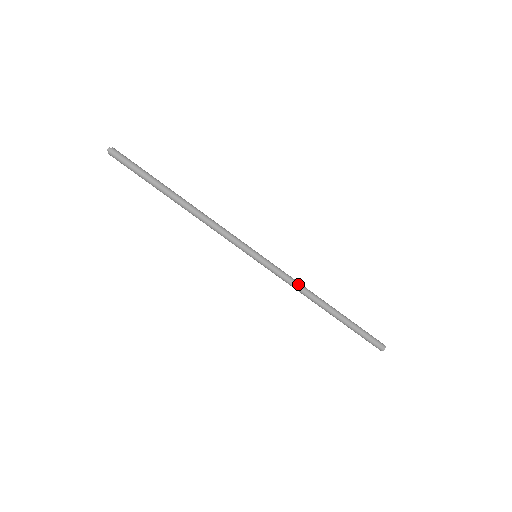
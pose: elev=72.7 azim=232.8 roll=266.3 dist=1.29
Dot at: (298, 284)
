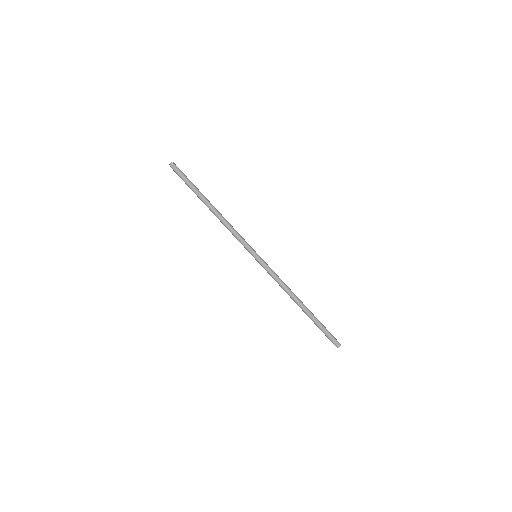
Dot at: (281, 284)
